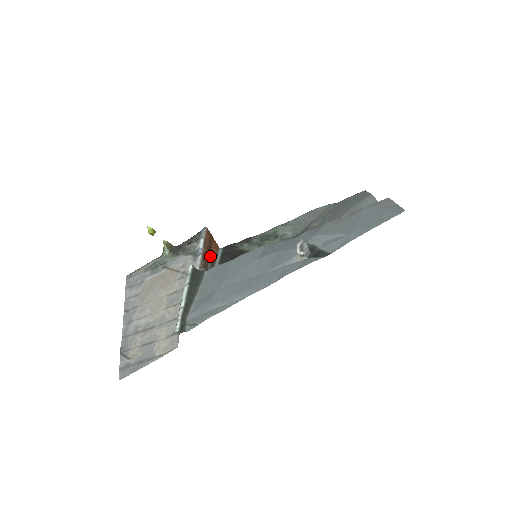
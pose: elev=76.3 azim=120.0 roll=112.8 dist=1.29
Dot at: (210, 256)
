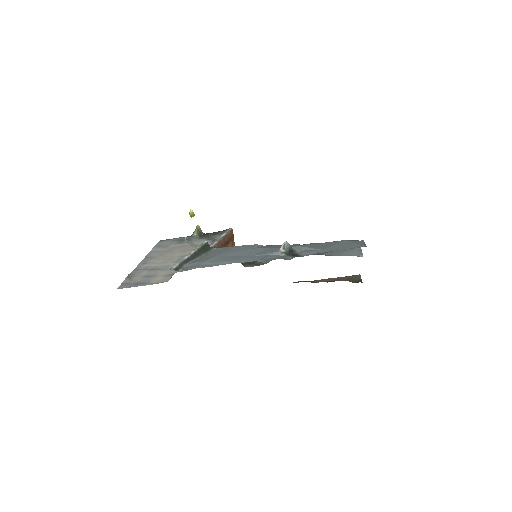
Dot at: occluded
